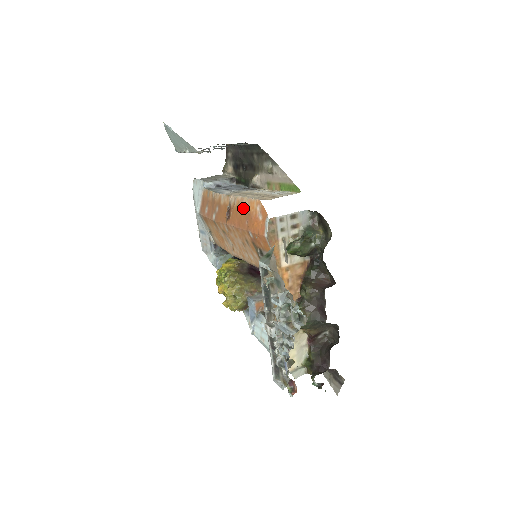
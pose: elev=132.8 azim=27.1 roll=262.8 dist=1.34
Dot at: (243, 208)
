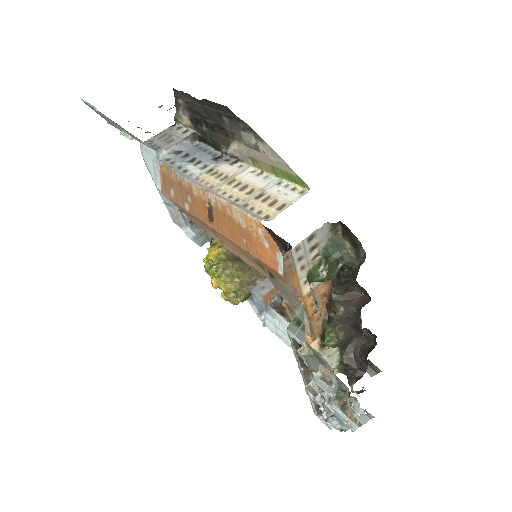
Dot at: (234, 219)
